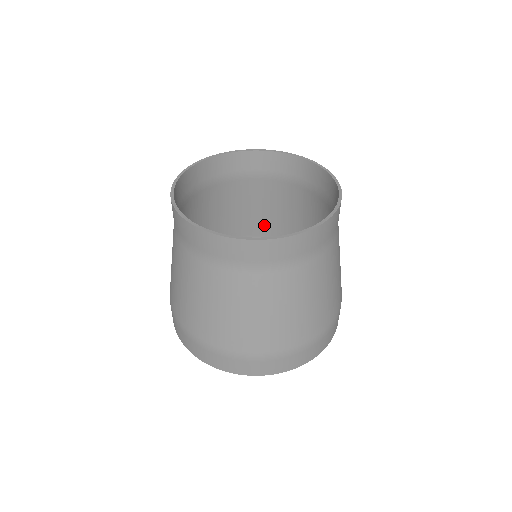
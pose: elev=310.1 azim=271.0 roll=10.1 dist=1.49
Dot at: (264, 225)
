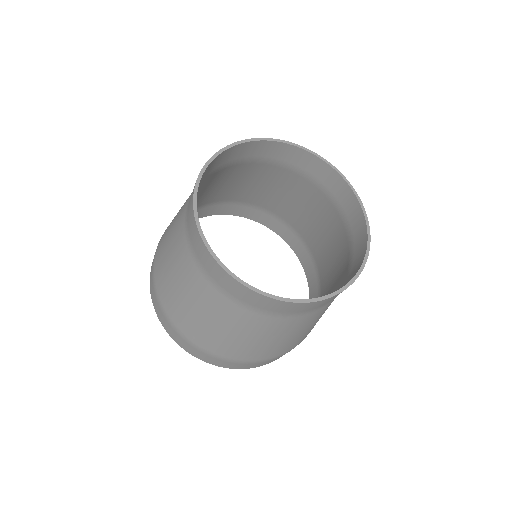
Dot at: (213, 196)
